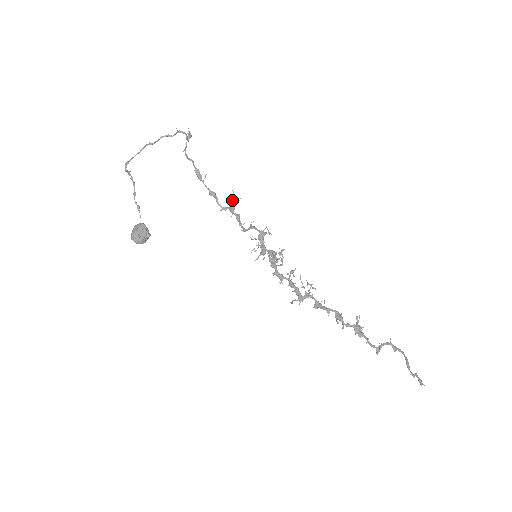
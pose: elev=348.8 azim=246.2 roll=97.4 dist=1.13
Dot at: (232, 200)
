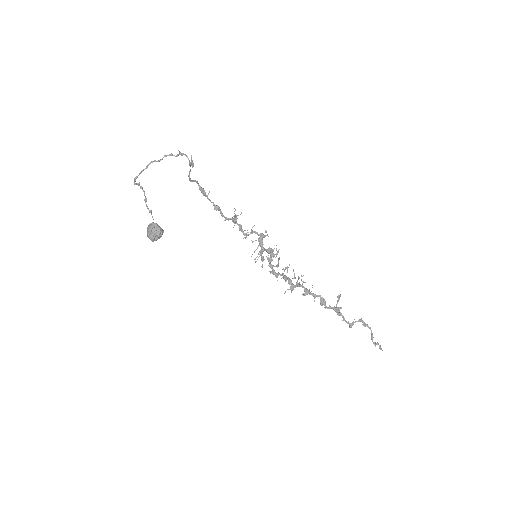
Dot at: (234, 215)
